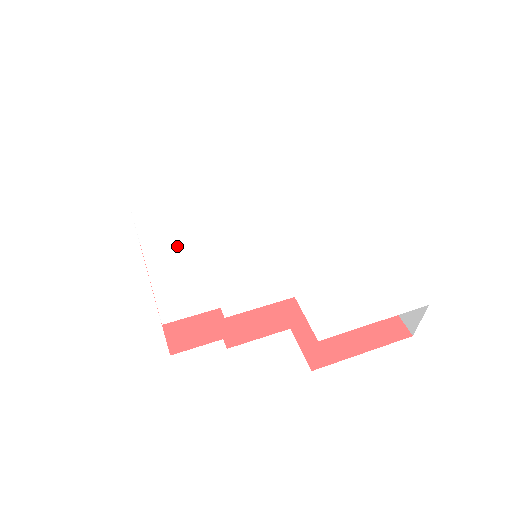
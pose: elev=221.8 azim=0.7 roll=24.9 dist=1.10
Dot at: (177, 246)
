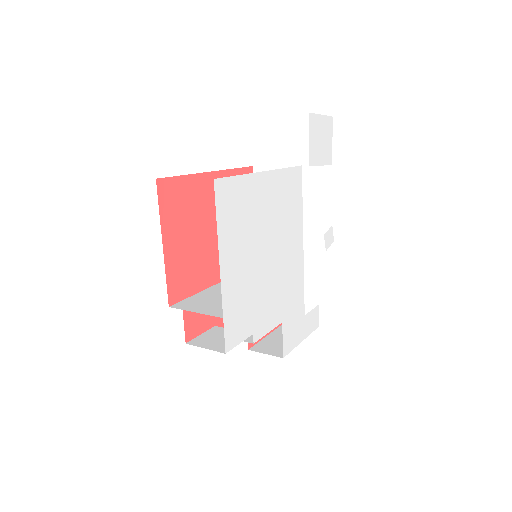
Dot at: (240, 264)
